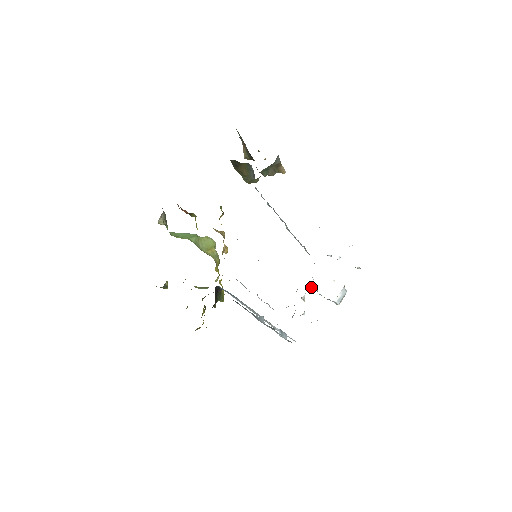
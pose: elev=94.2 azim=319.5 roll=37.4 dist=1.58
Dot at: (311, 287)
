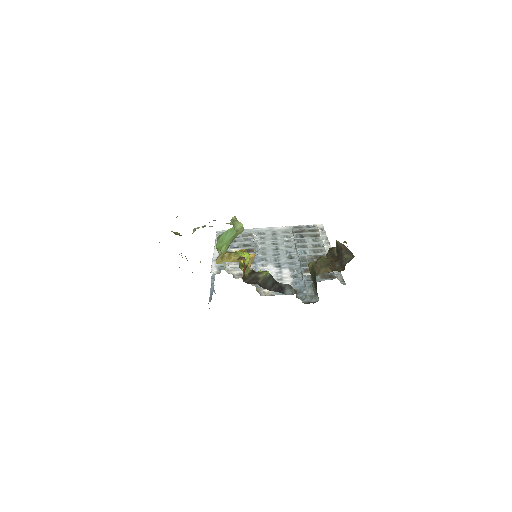
Dot at: occluded
